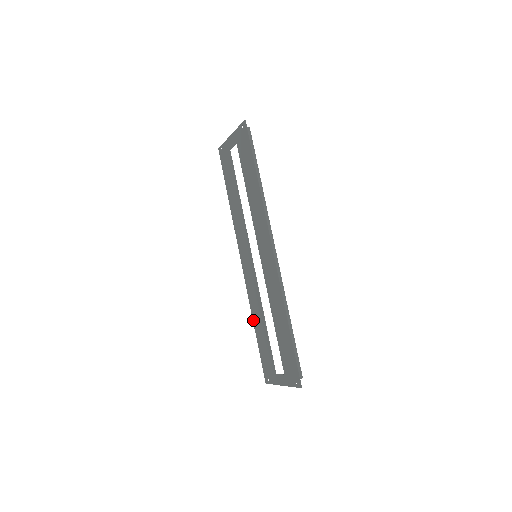
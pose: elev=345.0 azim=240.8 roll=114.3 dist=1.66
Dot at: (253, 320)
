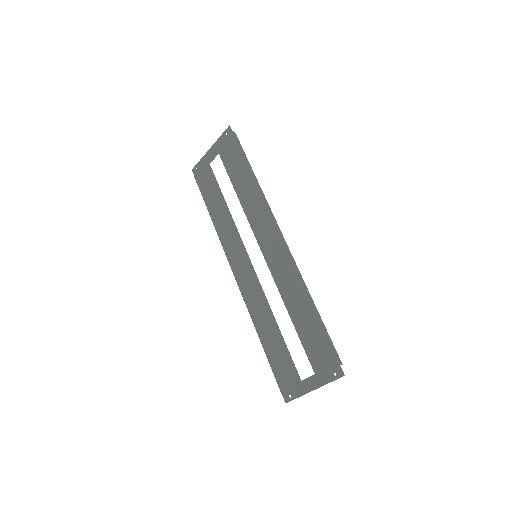
Dot at: (258, 333)
